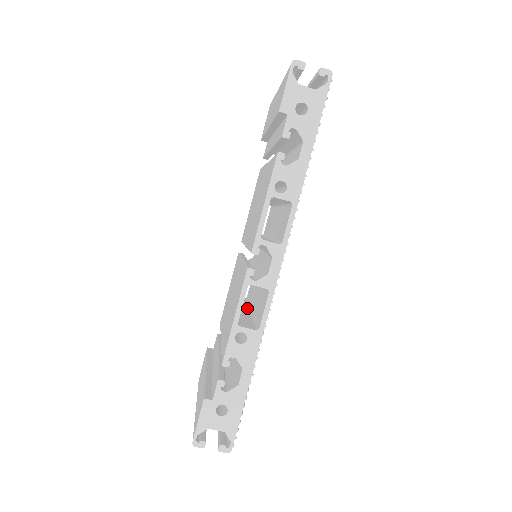
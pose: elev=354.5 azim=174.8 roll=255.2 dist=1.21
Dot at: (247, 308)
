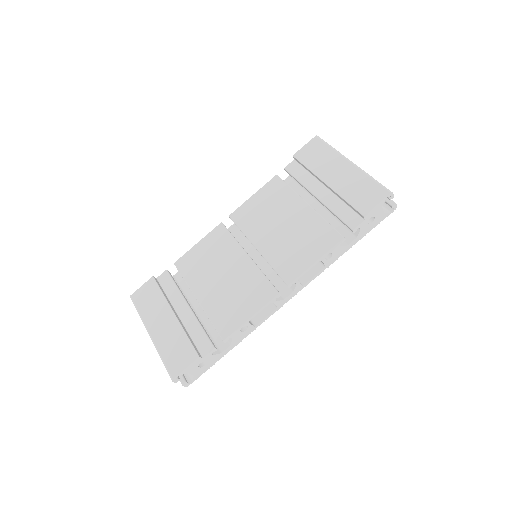
Dot at: occluded
